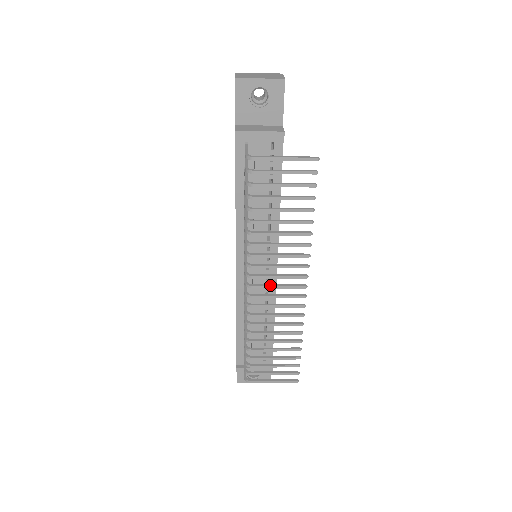
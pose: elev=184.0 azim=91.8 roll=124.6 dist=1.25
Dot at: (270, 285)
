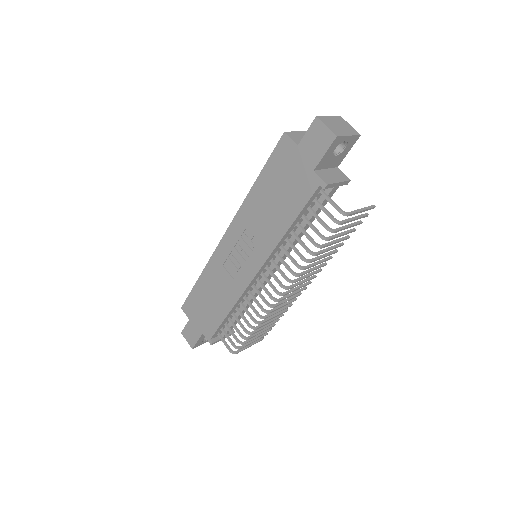
Dot at: (294, 289)
